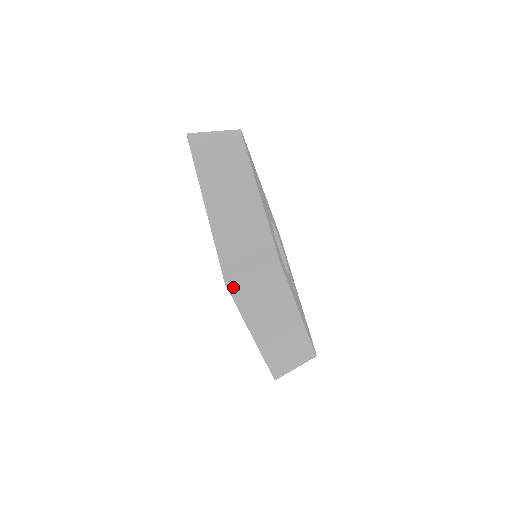
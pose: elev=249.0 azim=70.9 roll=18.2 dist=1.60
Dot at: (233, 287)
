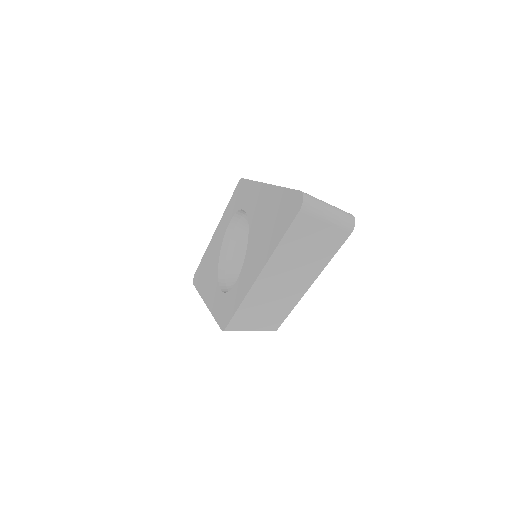
Dot at: occluded
